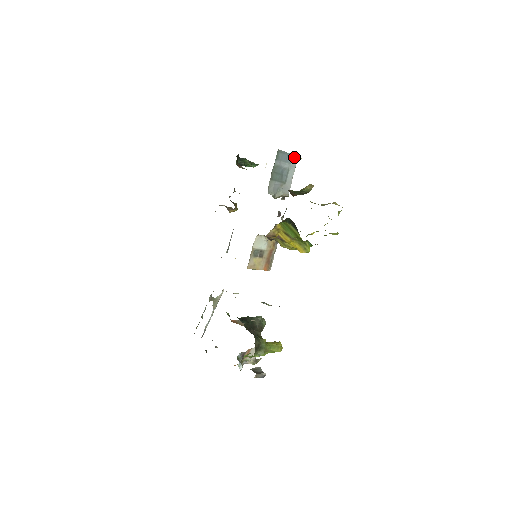
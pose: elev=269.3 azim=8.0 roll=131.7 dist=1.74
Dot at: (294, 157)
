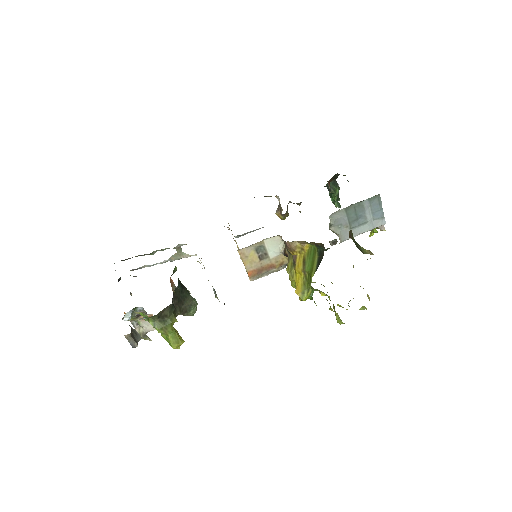
Dot at: (382, 219)
